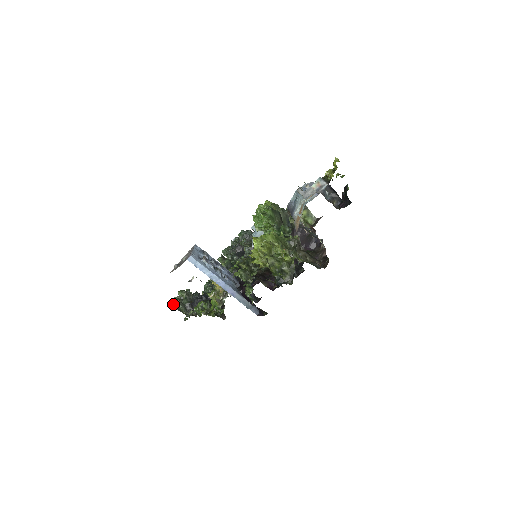
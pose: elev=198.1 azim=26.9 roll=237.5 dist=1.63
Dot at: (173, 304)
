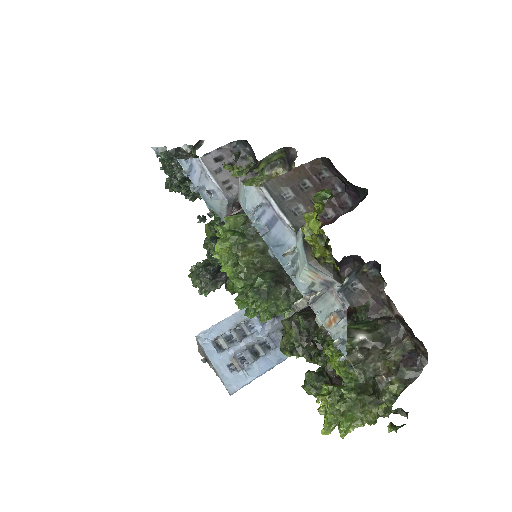
Dot at: (201, 293)
